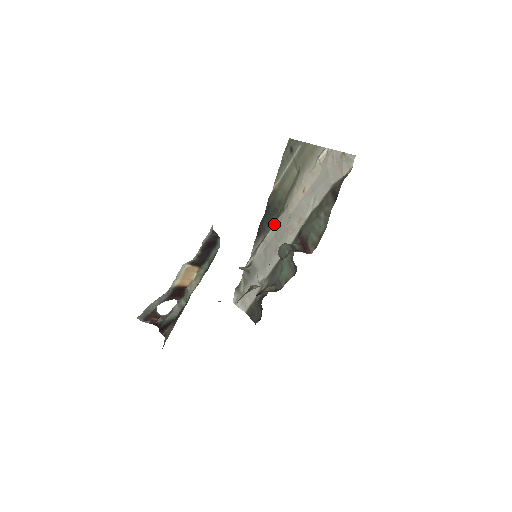
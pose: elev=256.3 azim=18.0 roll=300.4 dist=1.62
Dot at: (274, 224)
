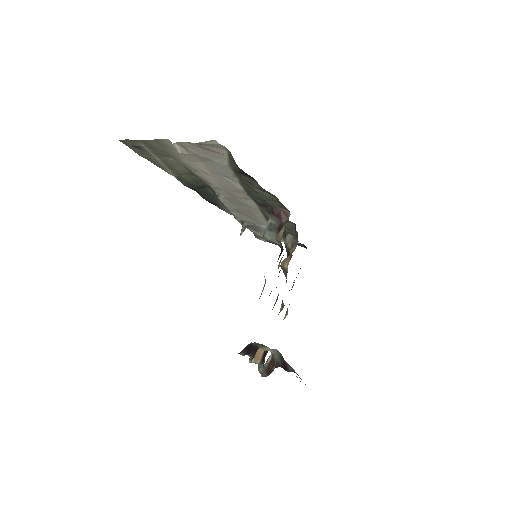
Dot at: (220, 200)
